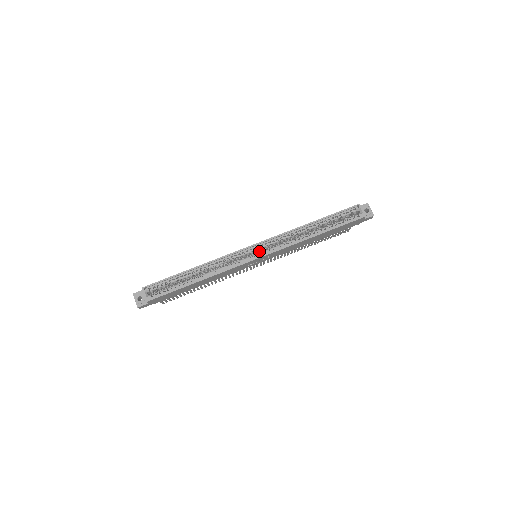
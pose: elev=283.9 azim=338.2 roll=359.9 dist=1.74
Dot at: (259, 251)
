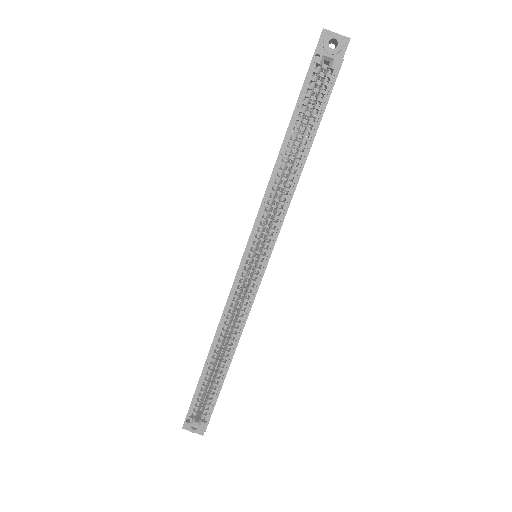
Dot at: occluded
